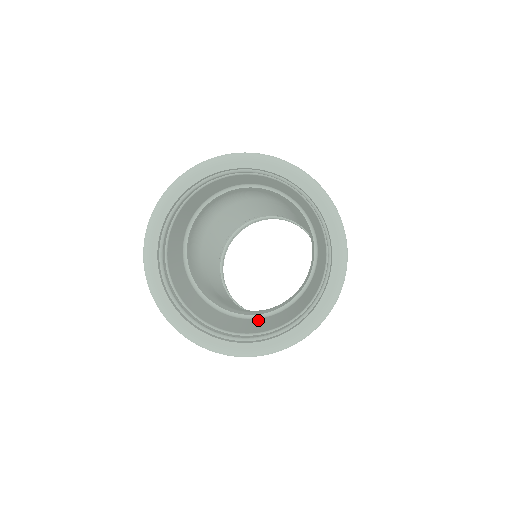
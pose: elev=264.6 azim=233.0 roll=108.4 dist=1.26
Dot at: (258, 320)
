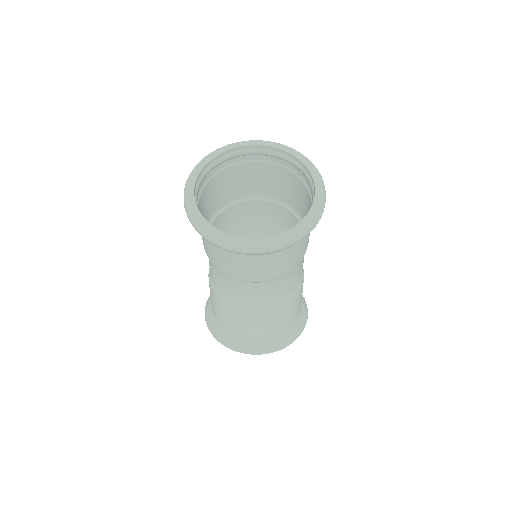
Dot at: (226, 268)
